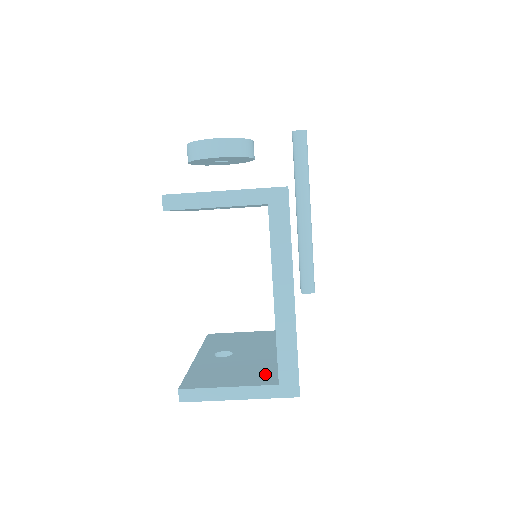
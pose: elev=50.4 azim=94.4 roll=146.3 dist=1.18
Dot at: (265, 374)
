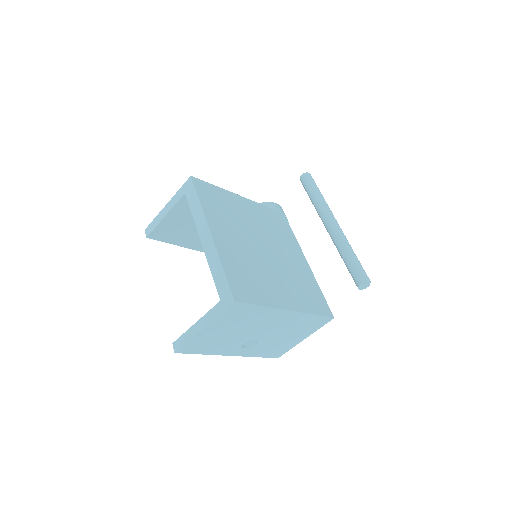
Dot at: occluded
